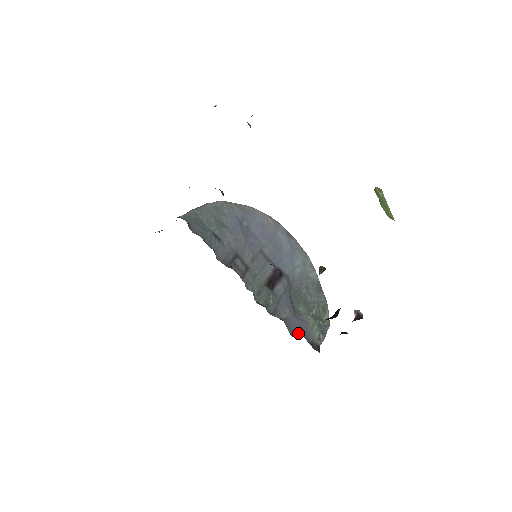
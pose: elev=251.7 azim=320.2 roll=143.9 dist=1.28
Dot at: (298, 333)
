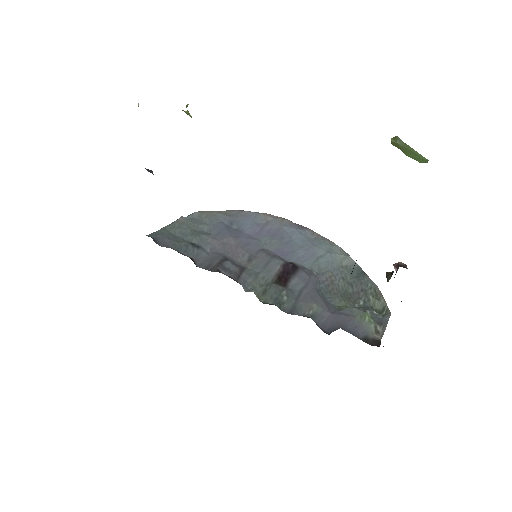
Dot at: (337, 329)
